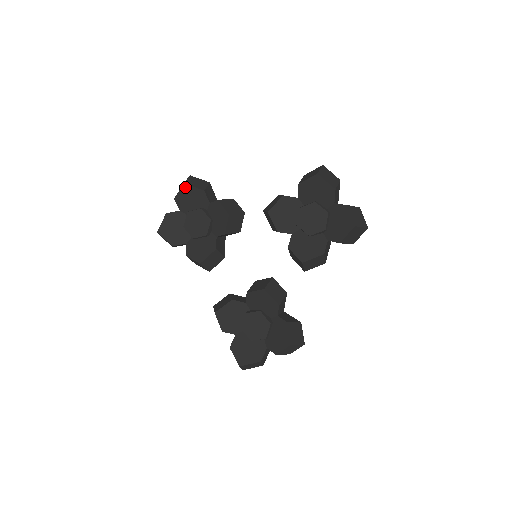
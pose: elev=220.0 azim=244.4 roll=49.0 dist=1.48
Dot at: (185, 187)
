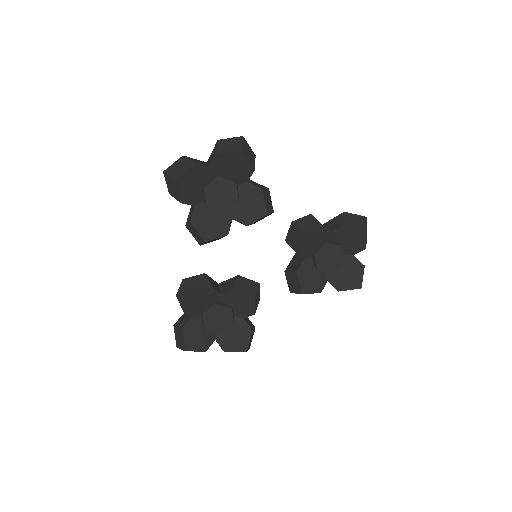
Dot at: (239, 154)
